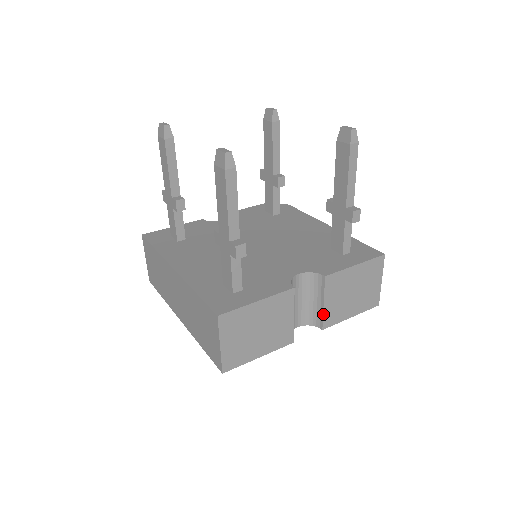
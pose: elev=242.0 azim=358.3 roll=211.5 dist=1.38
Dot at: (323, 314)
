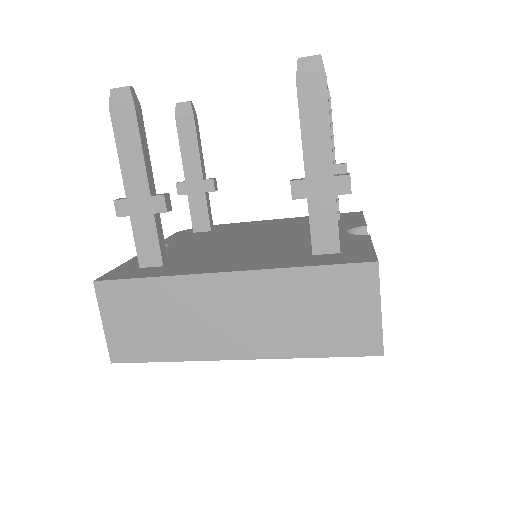
Dot at: occluded
